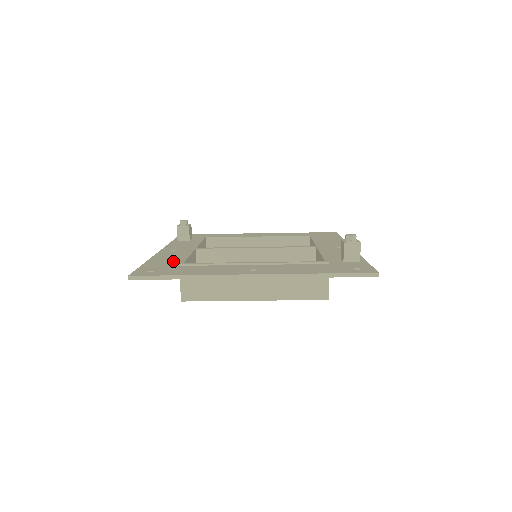
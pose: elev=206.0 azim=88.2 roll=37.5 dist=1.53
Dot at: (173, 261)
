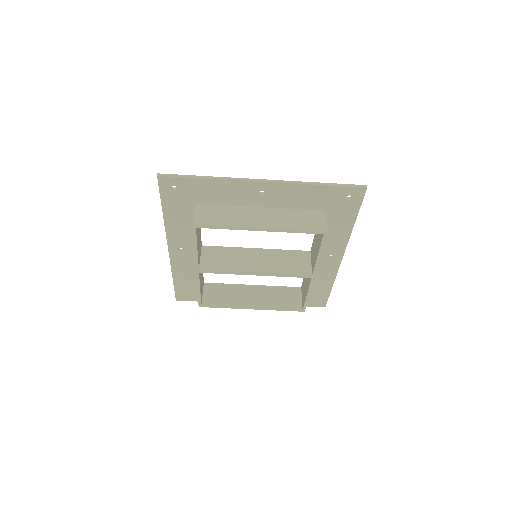
Dot at: (188, 213)
